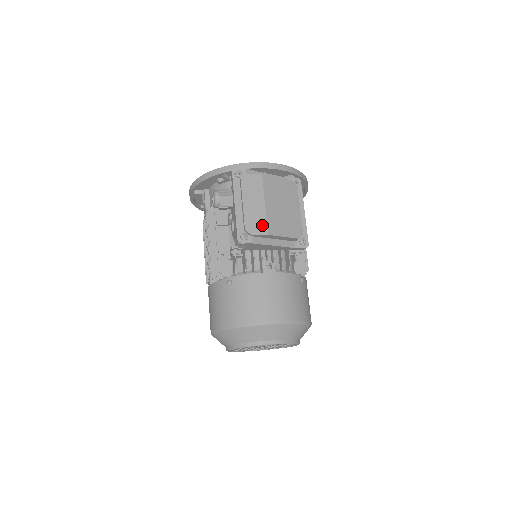
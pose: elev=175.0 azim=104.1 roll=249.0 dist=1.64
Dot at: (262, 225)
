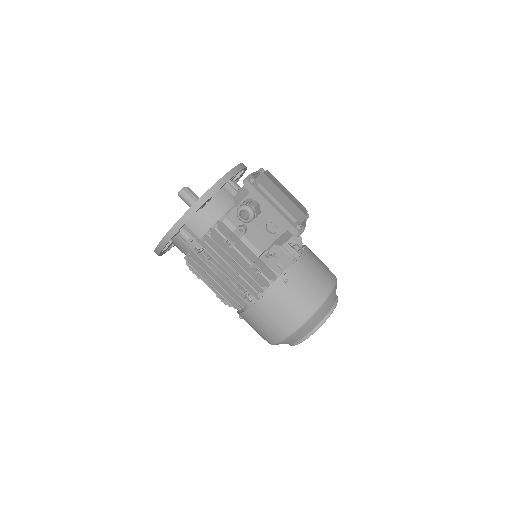
Dot at: (299, 211)
